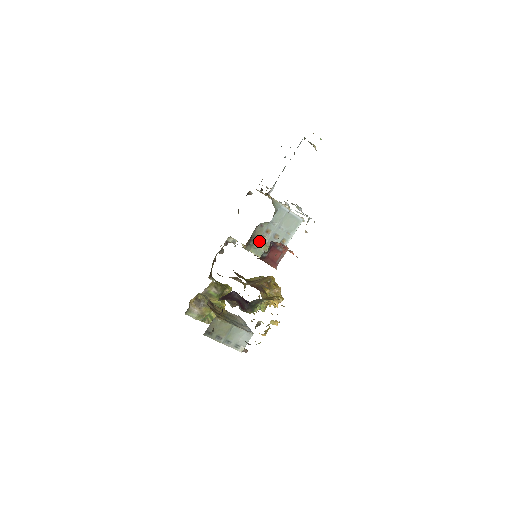
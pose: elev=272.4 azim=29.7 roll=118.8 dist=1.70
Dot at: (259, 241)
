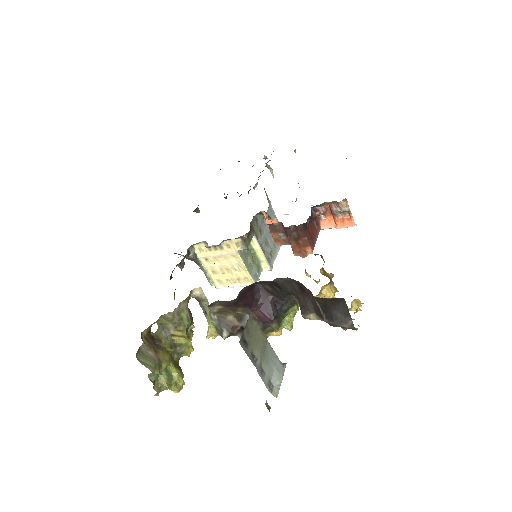
Dot at: occluded
